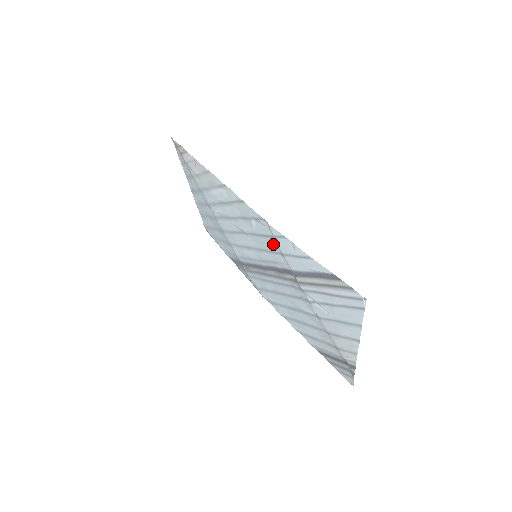
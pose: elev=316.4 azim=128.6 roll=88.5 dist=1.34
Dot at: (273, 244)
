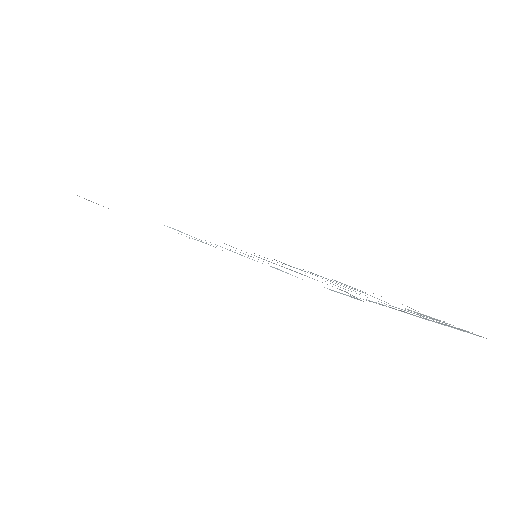
Dot at: occluded
